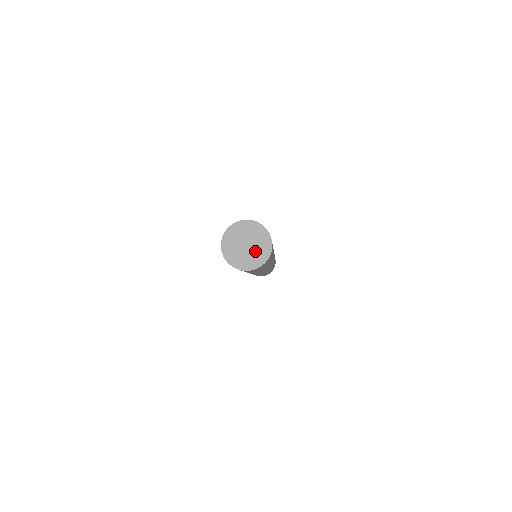
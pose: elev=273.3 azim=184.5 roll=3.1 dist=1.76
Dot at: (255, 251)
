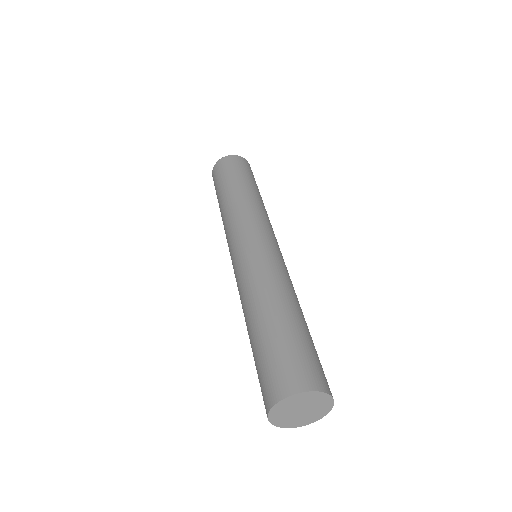
Dot at: (301, 417)
